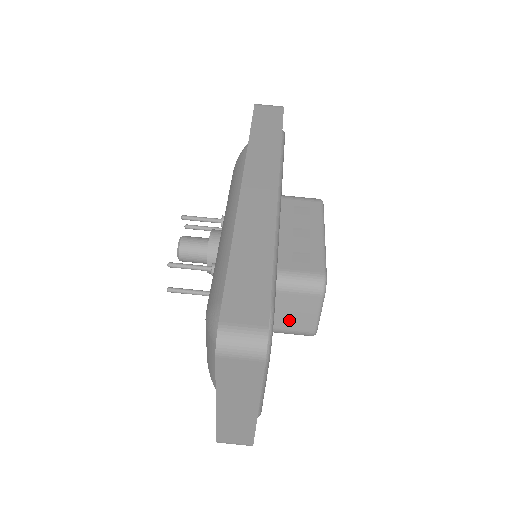
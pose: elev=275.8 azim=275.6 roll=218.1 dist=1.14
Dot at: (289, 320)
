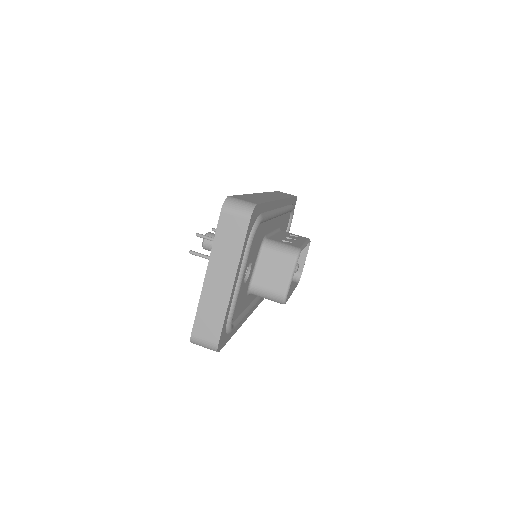
Dot at: (269, 279)
